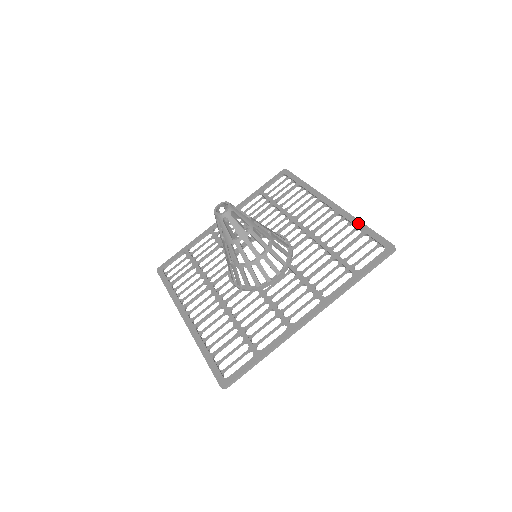
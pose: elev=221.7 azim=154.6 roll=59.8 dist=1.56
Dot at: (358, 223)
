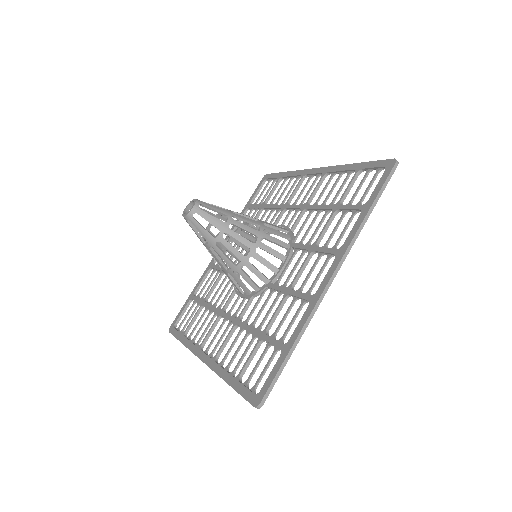
Dot at: (349, 166)
